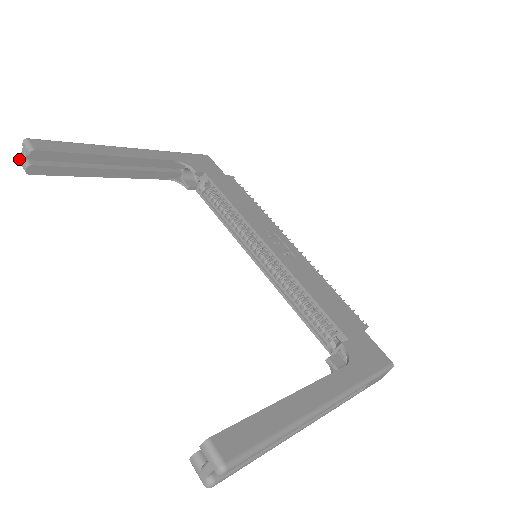
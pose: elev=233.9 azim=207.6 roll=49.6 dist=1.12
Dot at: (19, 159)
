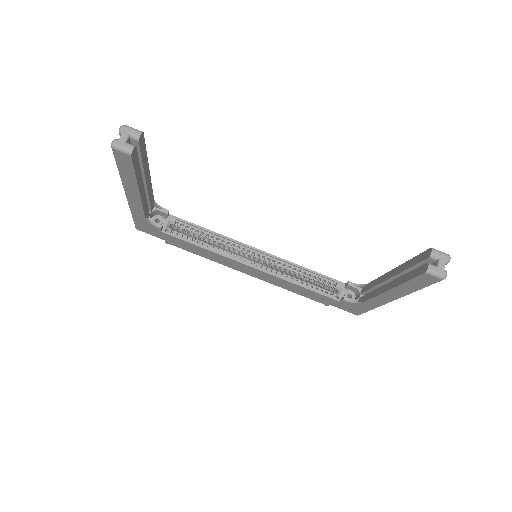
Dot at: (115, 142)
